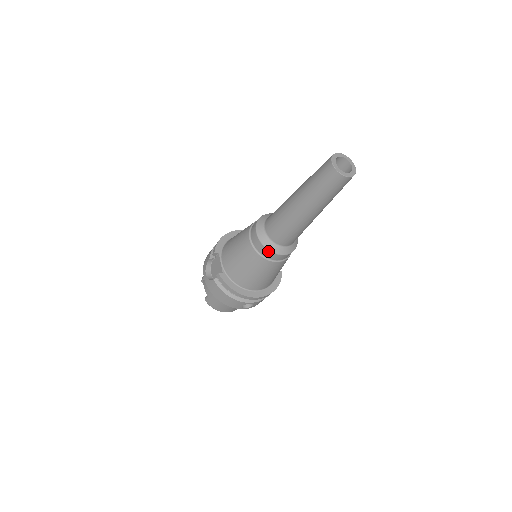
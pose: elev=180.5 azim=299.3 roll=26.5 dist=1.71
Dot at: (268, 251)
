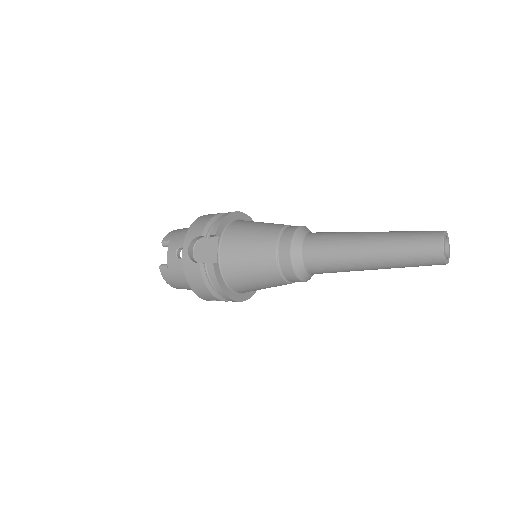
Dot at: (293, 273)
